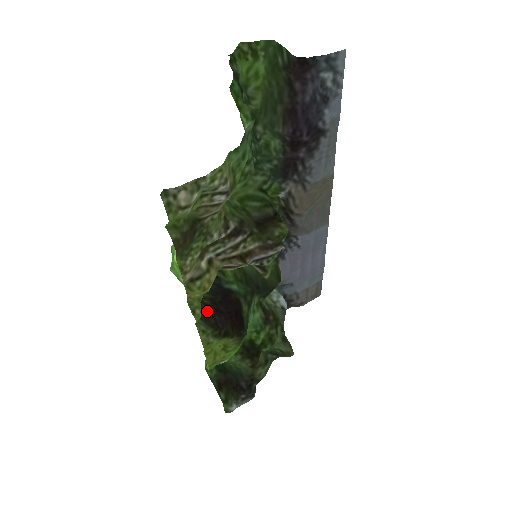
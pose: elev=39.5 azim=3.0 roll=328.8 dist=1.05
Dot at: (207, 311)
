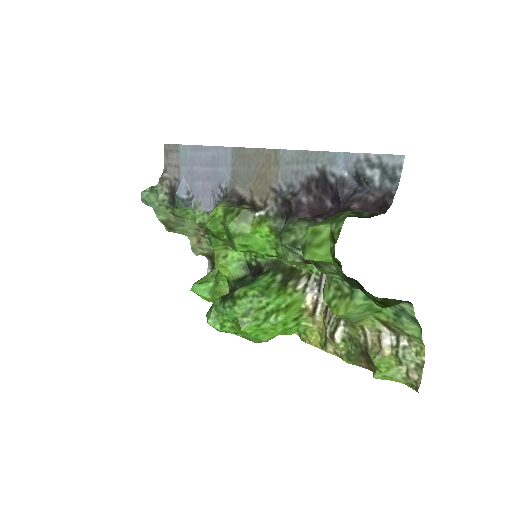
Dot at: occluded
